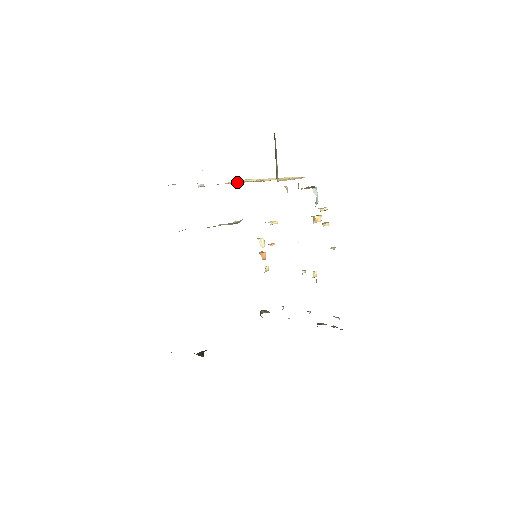
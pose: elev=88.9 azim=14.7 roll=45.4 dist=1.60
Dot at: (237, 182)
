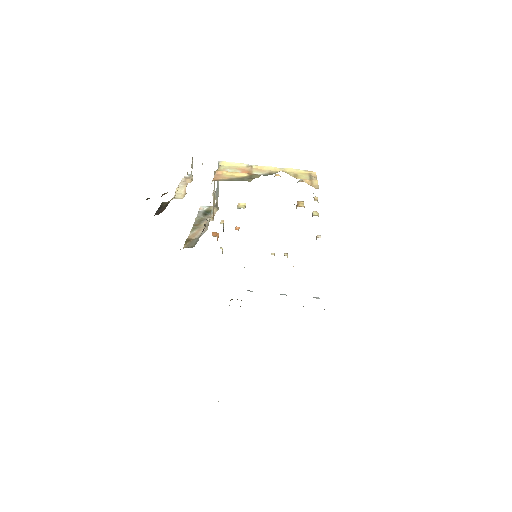
Dot at: (238, 174)
